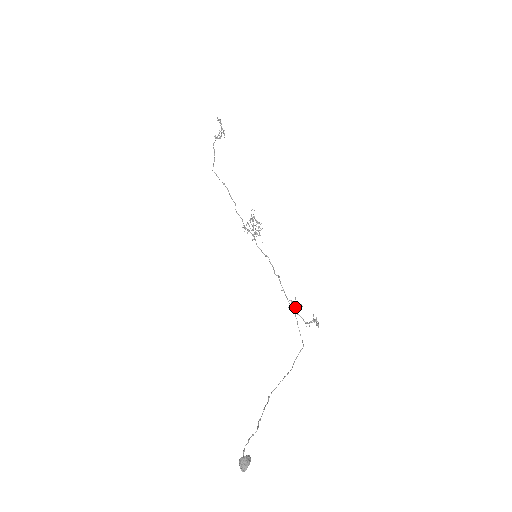
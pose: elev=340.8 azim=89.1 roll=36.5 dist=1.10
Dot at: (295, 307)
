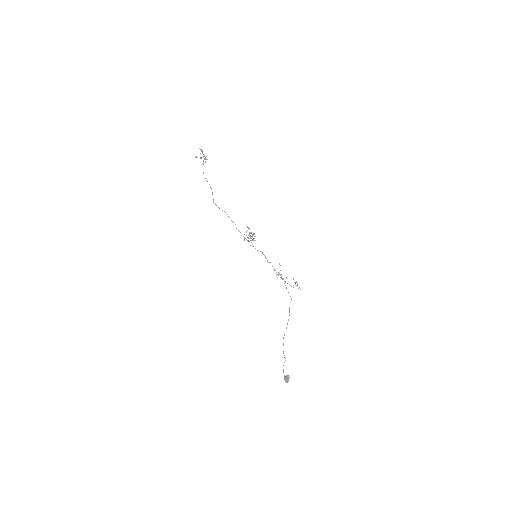
Dot at: (281, 274)
